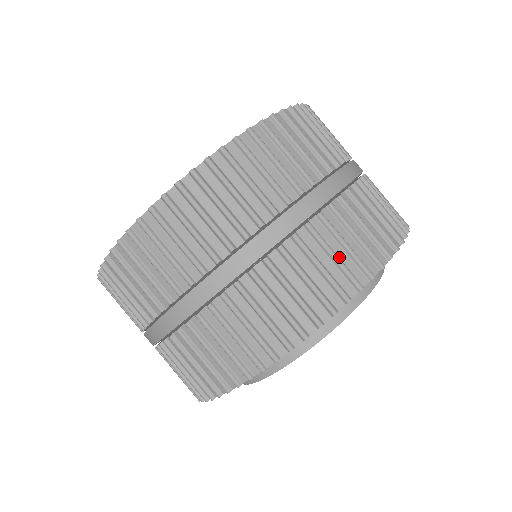
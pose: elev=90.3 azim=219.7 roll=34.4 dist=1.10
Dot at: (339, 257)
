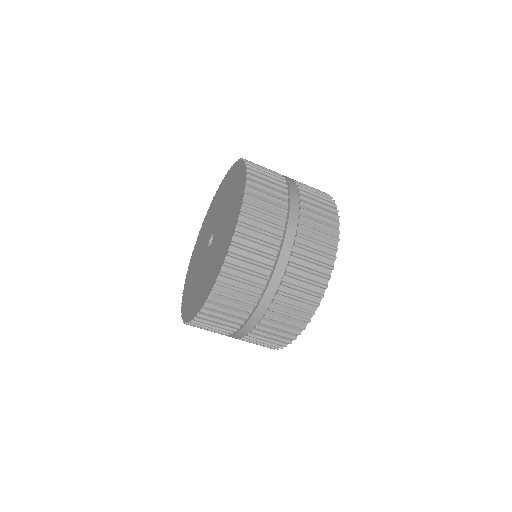
Dot at: (312, 269)
